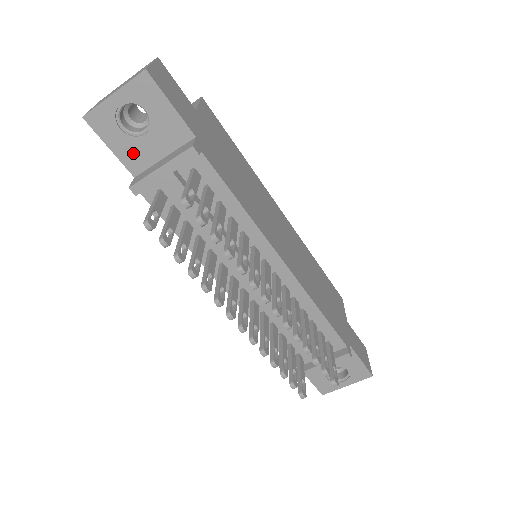
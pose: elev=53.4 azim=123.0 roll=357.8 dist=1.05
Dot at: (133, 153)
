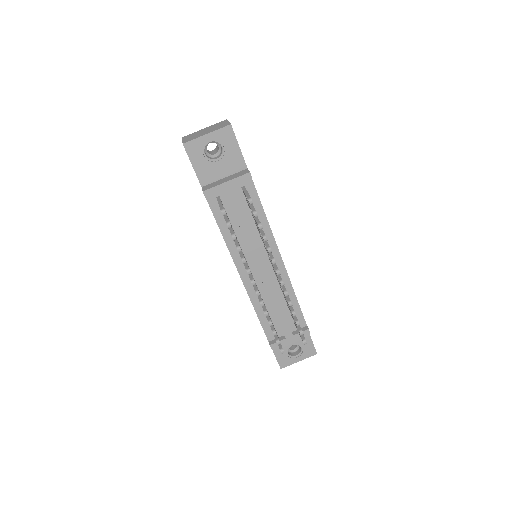
Dot at: (206, 171)
